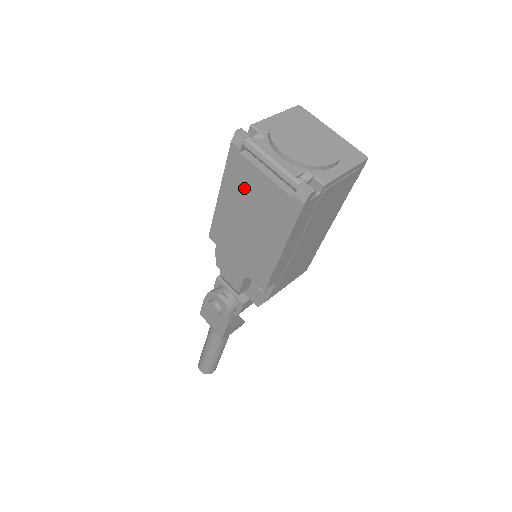
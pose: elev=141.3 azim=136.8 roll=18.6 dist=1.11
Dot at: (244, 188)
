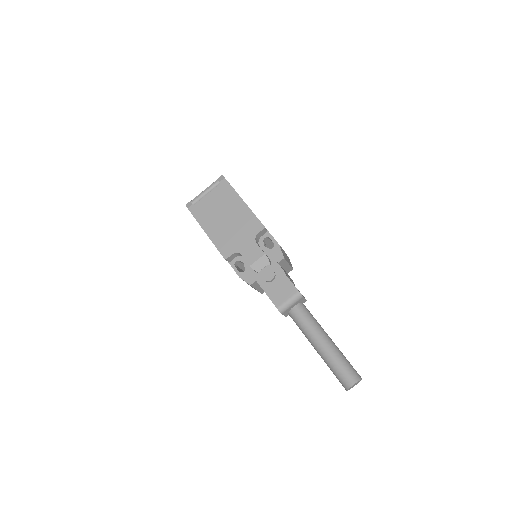
Dot at: (208, 211)
